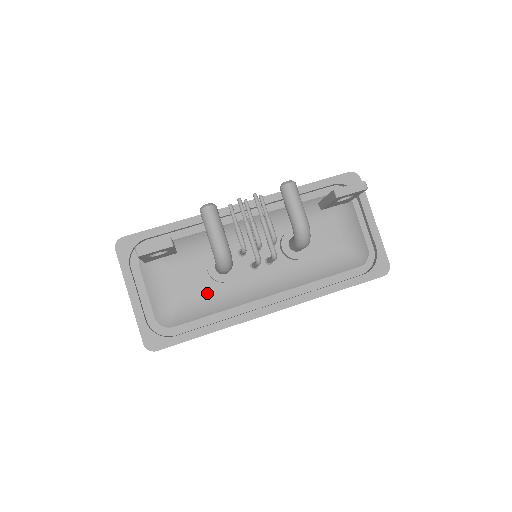
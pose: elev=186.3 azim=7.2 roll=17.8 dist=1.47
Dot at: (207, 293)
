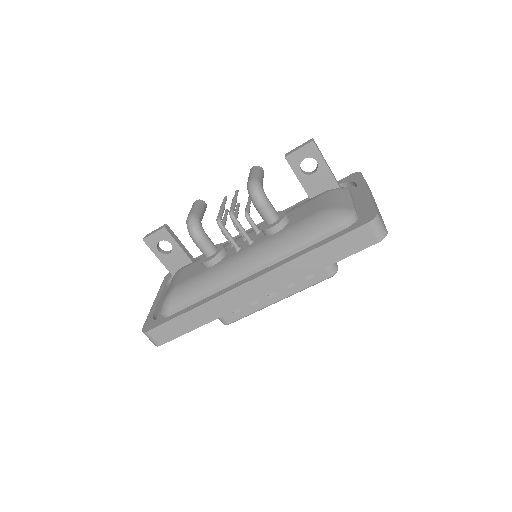
Dot at: (196, 277)
